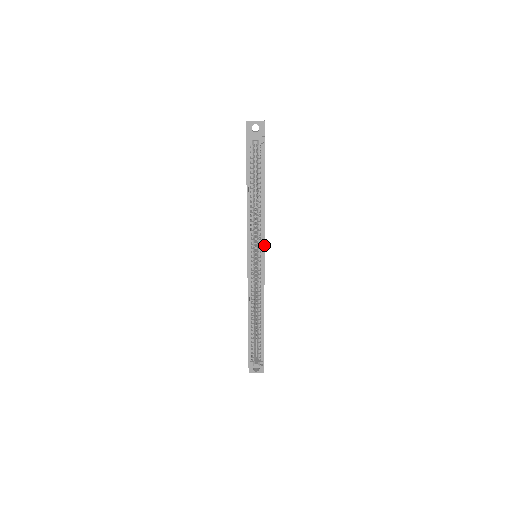
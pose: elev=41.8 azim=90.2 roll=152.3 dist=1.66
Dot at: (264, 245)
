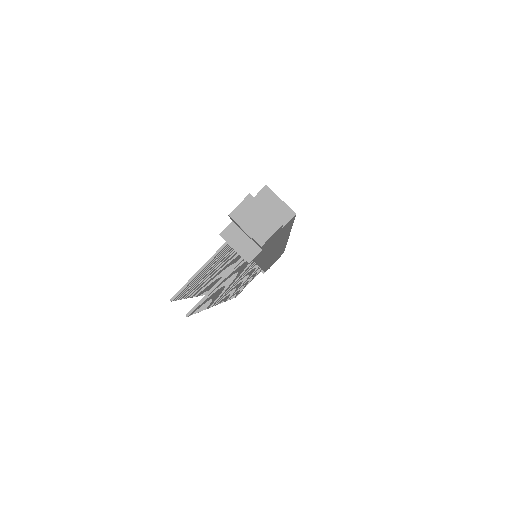
Dot at: occluded
